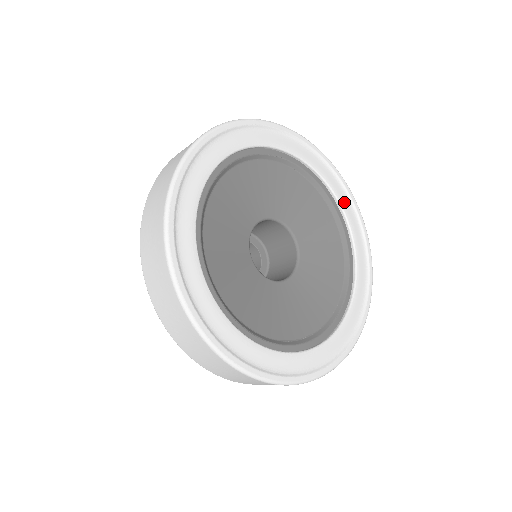
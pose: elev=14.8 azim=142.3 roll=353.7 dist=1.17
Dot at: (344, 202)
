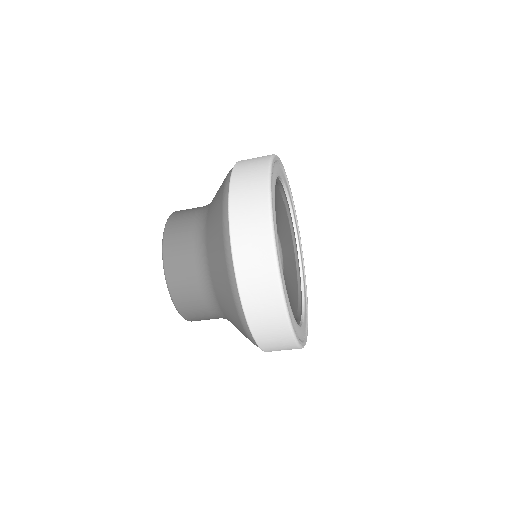
Dot at: (295, 220)
